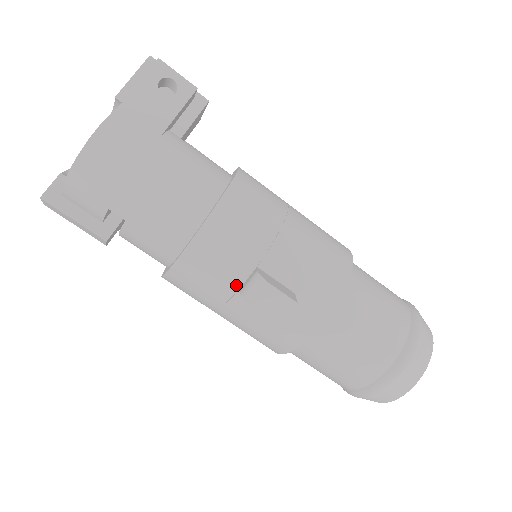
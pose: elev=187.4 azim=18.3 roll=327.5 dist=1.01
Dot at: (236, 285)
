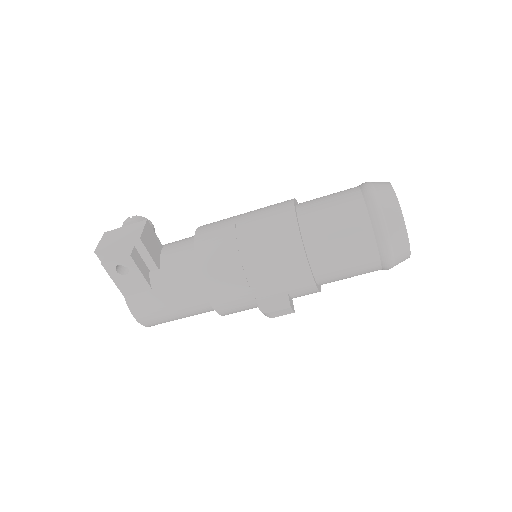
Dot at: occluded
